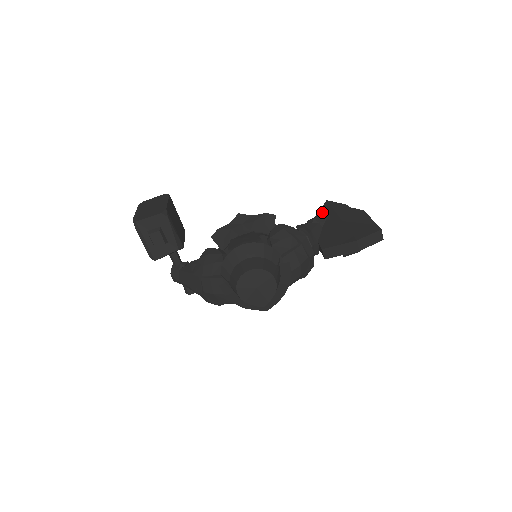
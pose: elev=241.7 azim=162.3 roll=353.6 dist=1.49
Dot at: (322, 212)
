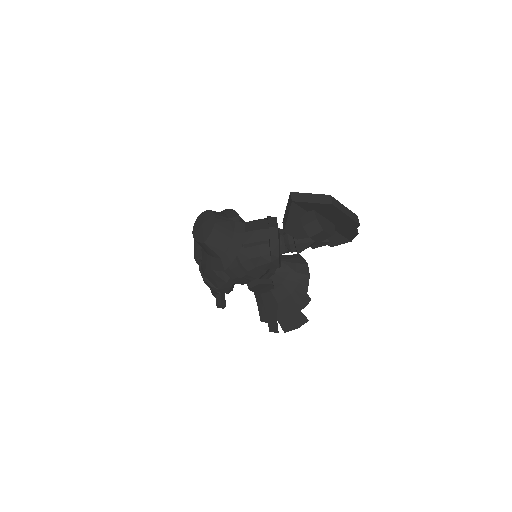
Dot at: occluded
